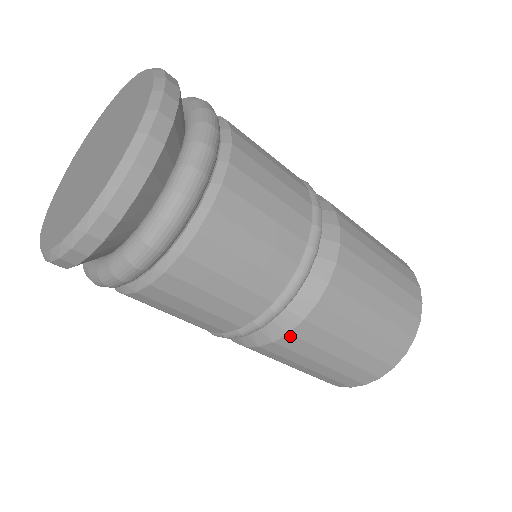
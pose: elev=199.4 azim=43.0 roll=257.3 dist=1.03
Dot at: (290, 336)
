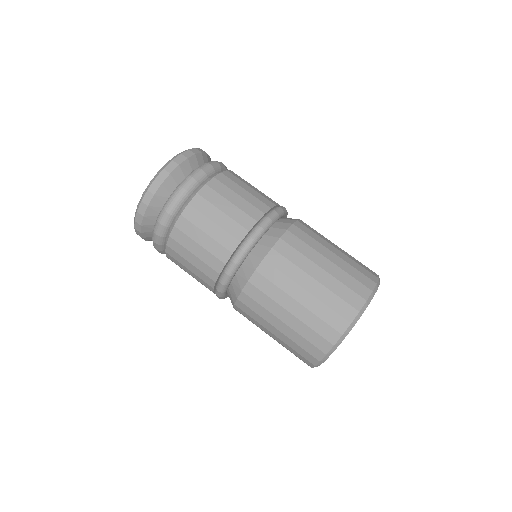
Dot at: (265, 263)
